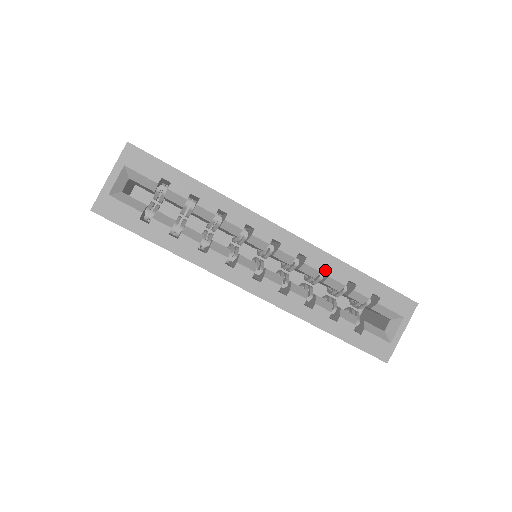
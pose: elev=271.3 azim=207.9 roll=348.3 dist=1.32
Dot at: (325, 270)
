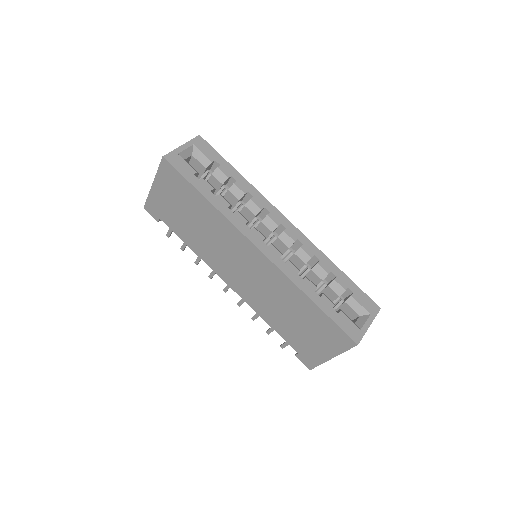
Dot at: occluded
